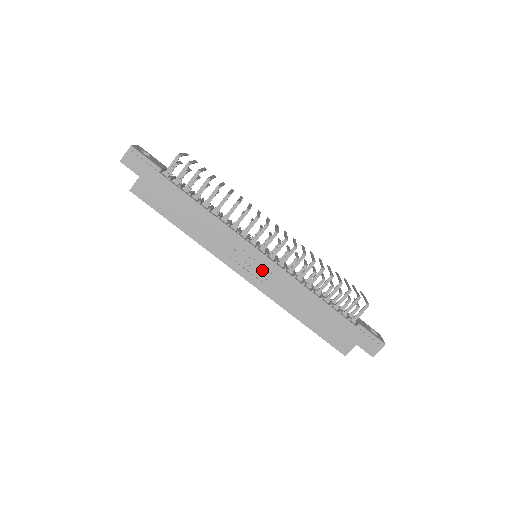
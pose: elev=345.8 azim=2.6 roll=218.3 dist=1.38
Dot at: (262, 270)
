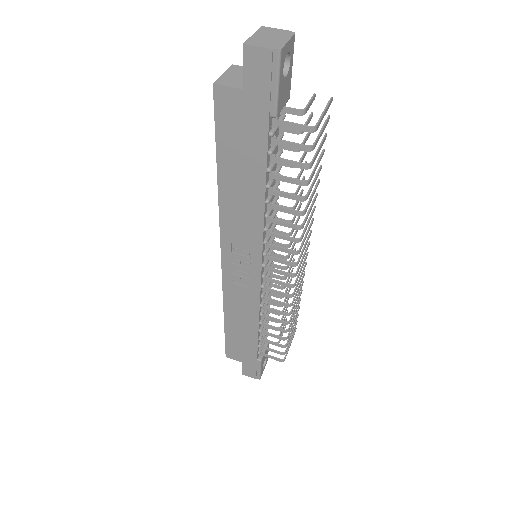
Dot at: (244, 278)
